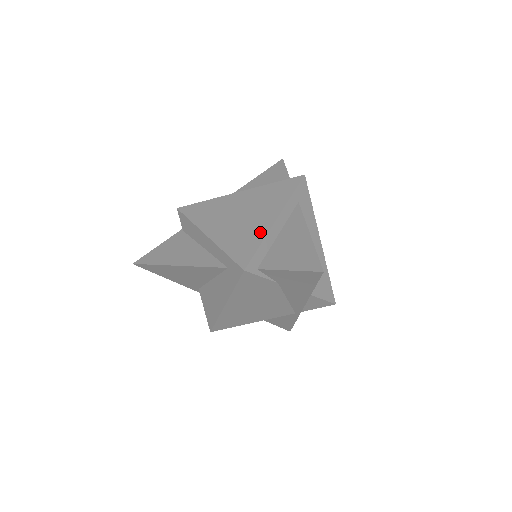
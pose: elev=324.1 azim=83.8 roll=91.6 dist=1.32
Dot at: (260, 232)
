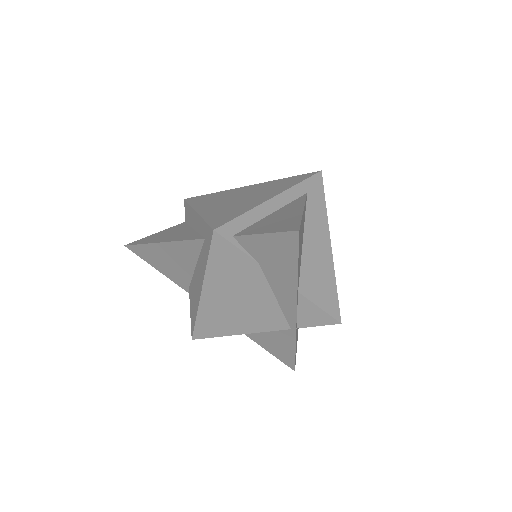
Dot at: (249, 206)
